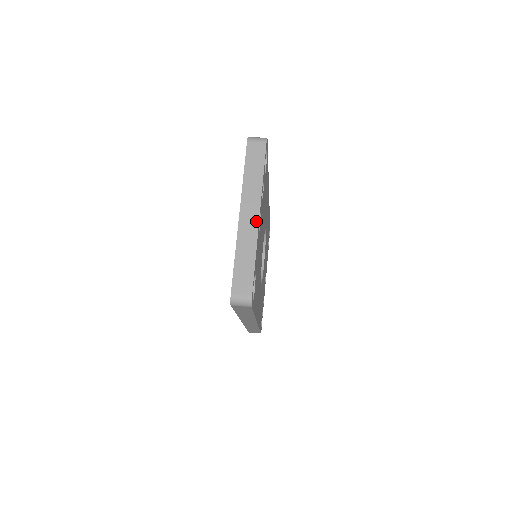
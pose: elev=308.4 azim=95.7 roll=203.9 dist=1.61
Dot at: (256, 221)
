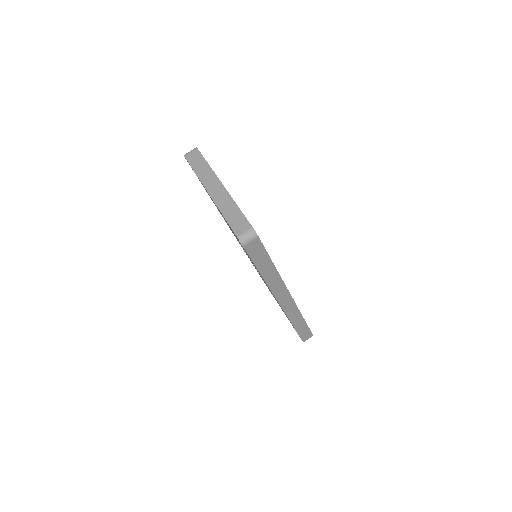
Dot at: (222, 188)
